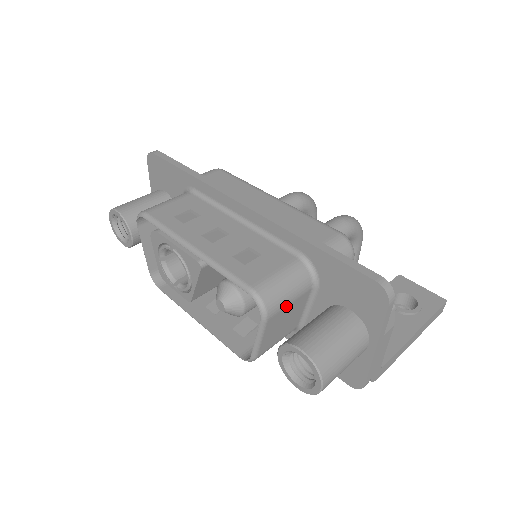
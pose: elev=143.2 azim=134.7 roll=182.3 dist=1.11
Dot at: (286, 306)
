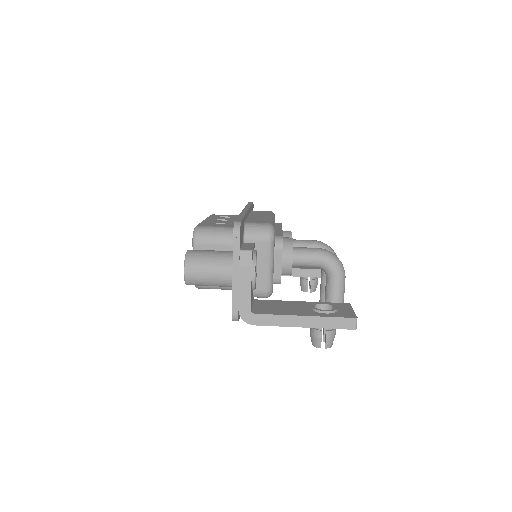
Dot at: (211, 244)
